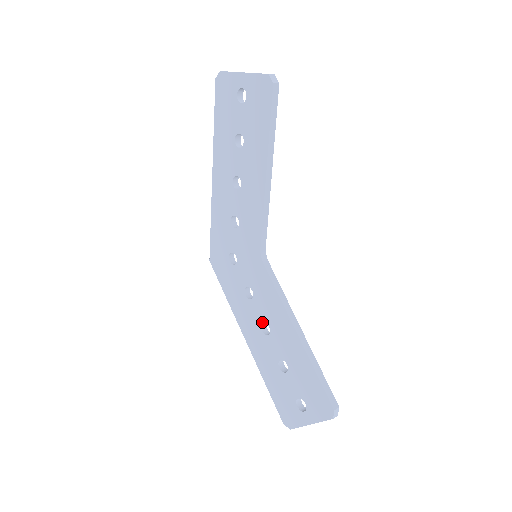
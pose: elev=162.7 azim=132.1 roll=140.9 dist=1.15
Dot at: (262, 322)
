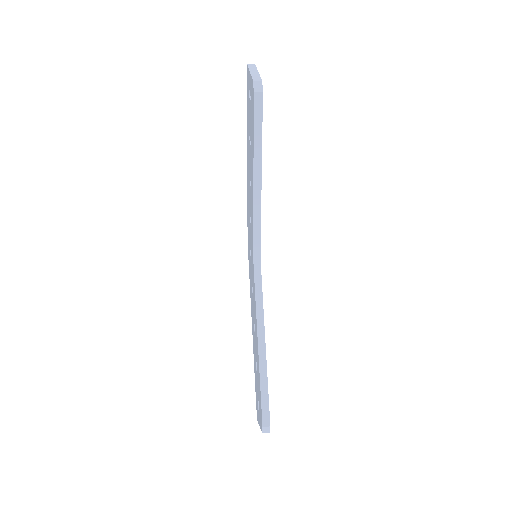
Dot at: occluded
